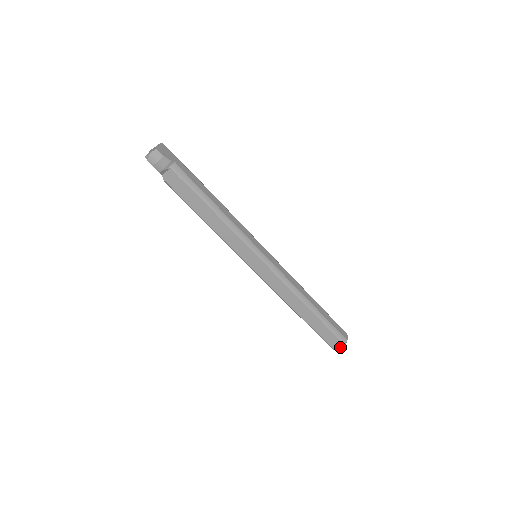
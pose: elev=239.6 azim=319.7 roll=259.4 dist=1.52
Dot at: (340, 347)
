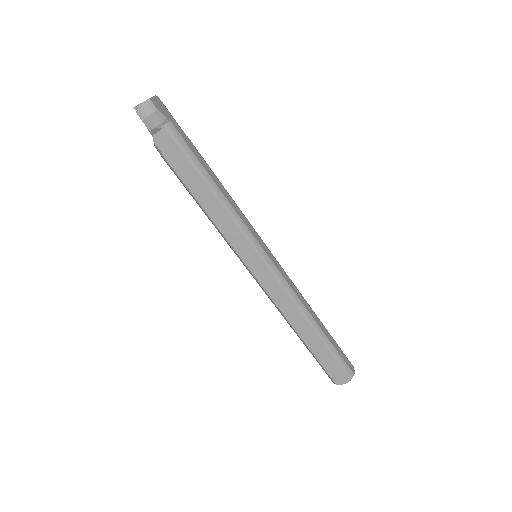
Dot at: (345, 382)
